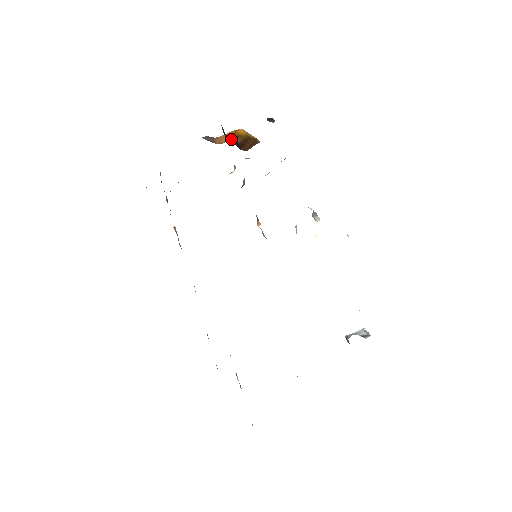
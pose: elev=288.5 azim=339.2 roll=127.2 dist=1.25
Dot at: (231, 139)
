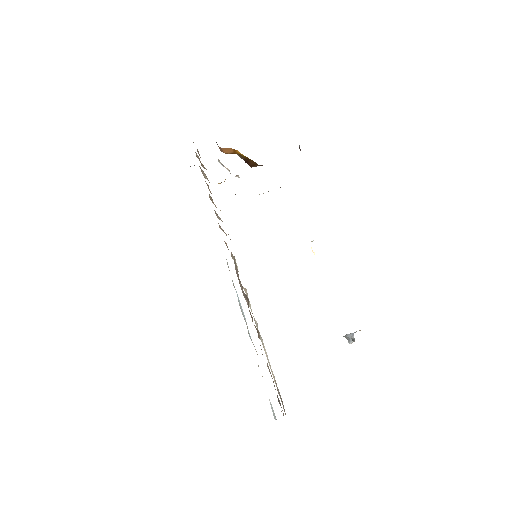
Dot at: occluded
